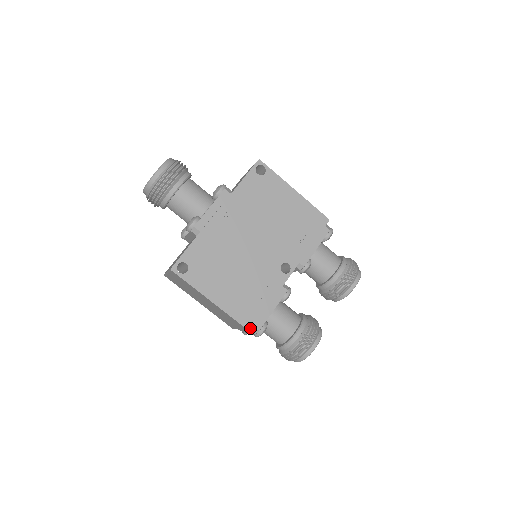
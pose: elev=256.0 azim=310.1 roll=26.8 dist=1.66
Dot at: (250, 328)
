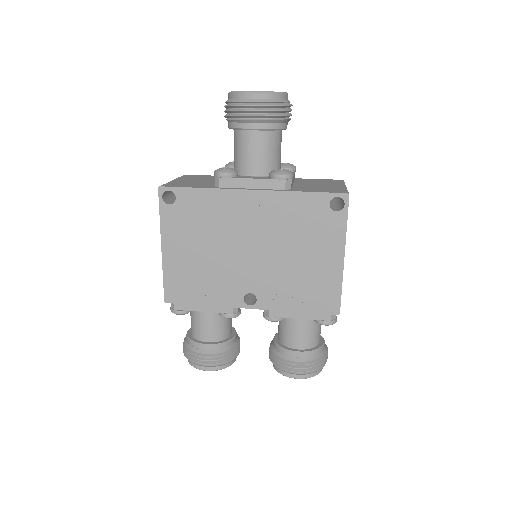
Dot at: (168, 300)
